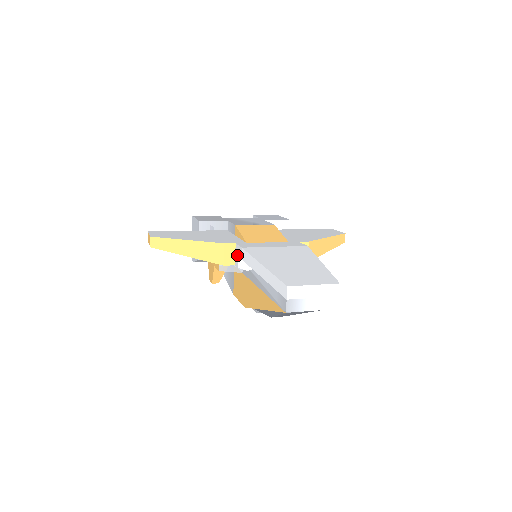
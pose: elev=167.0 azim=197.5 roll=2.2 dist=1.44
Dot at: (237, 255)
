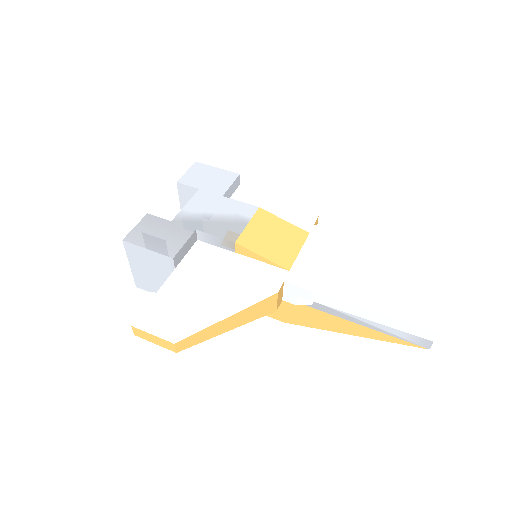
Dot at: (293, 294)
